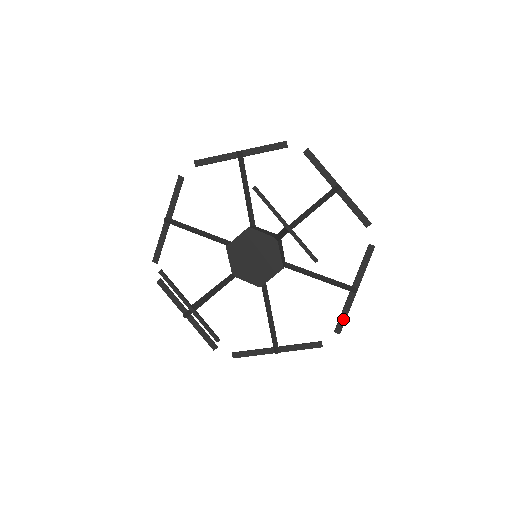
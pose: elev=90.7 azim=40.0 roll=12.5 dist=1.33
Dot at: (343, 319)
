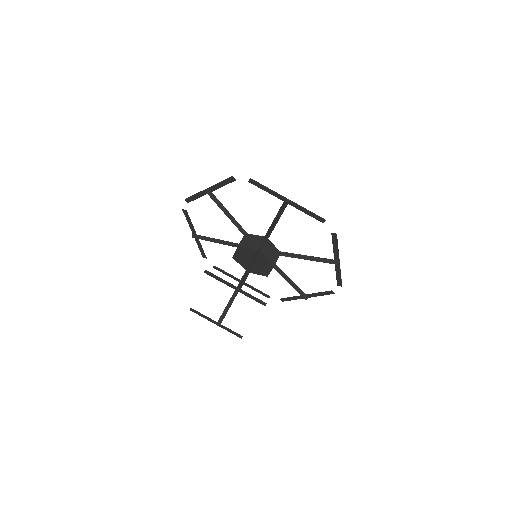
Dot at: (339, 278)
